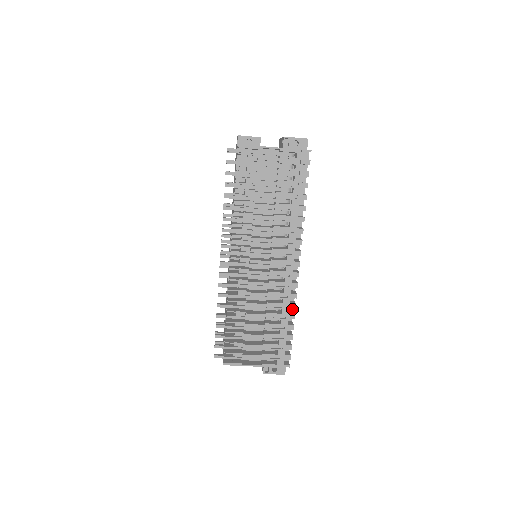
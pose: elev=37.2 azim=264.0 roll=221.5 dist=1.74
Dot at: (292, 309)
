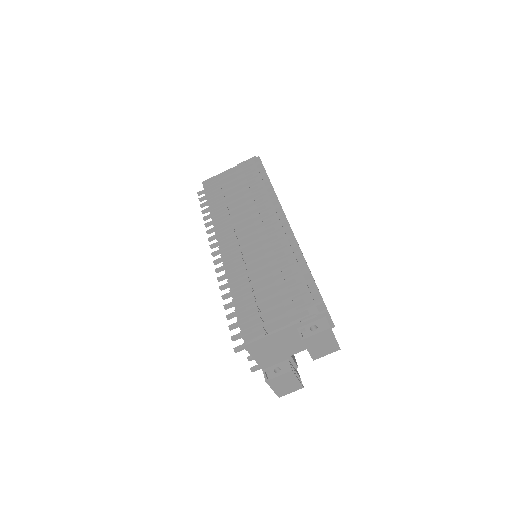
Dot at: occluded
